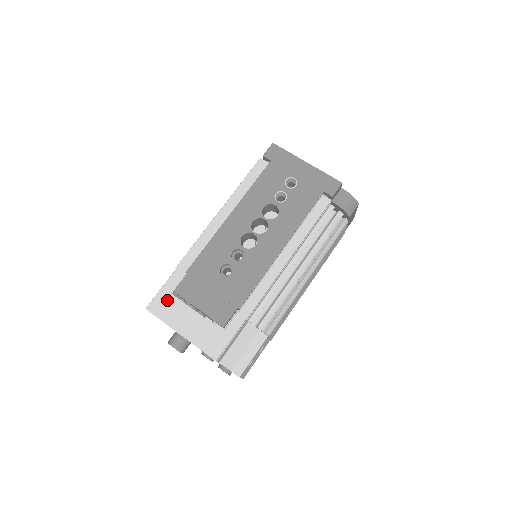
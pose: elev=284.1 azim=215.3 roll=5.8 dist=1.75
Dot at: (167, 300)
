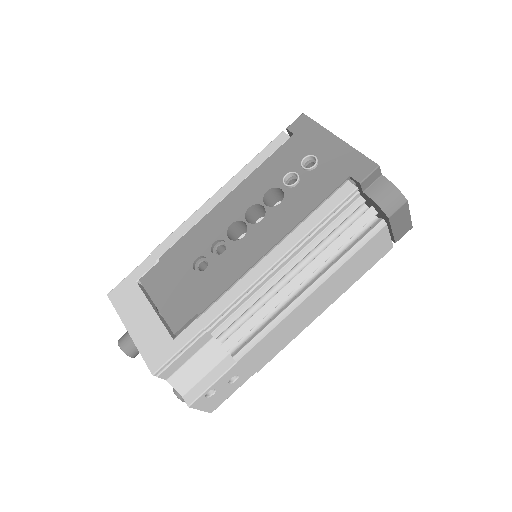
Dot at: (130, 289)
